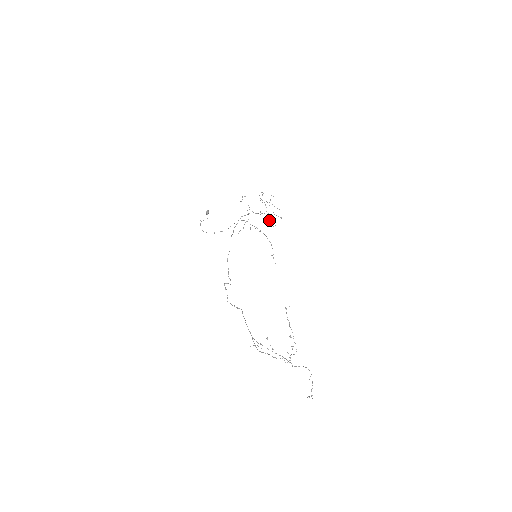
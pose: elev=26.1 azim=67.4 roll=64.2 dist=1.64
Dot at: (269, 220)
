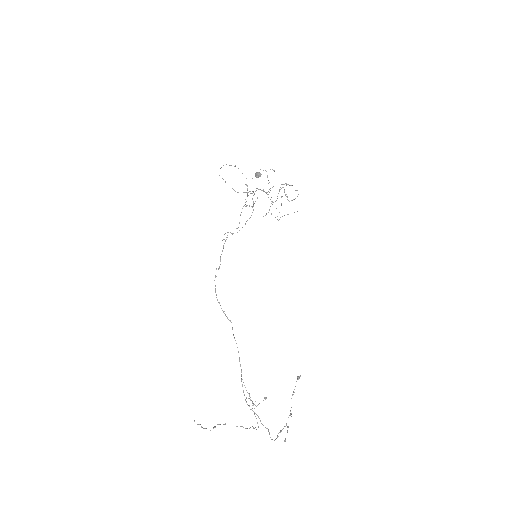
Dot at: occluded
